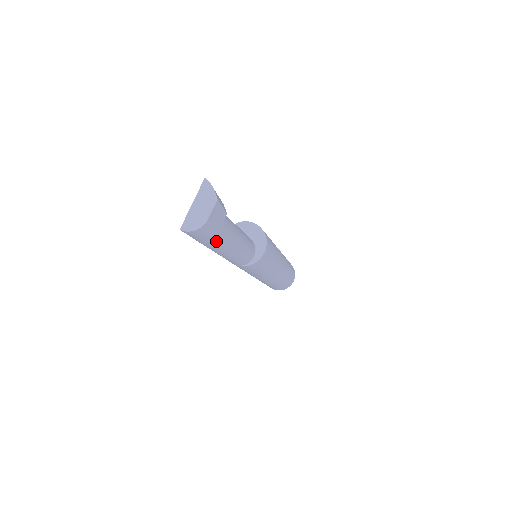
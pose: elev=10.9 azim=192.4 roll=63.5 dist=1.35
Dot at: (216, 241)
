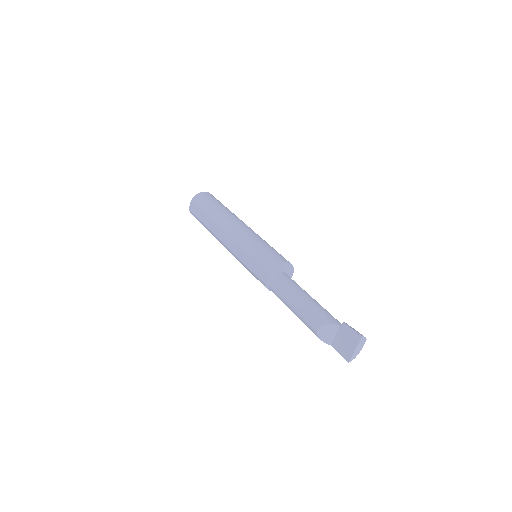
Dot at: occluded
